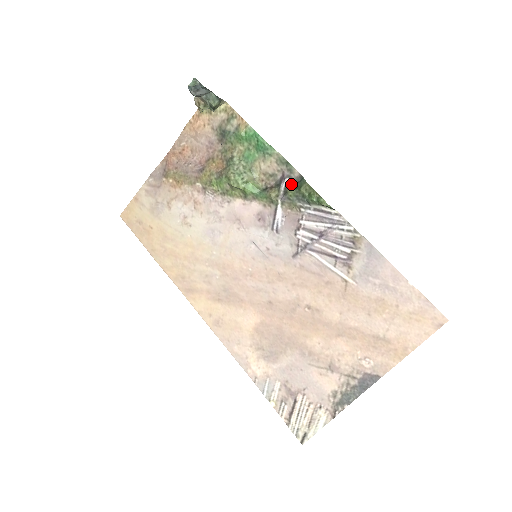
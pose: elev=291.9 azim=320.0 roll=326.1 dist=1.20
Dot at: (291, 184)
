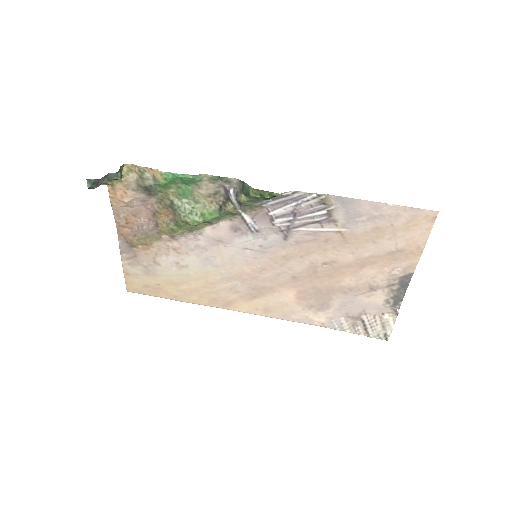
Dot at: (238, 193)
